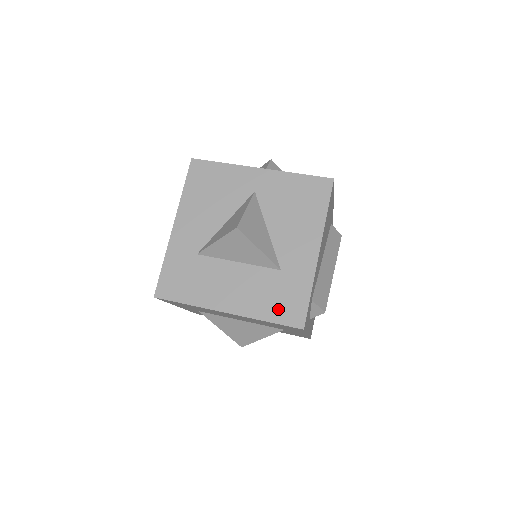
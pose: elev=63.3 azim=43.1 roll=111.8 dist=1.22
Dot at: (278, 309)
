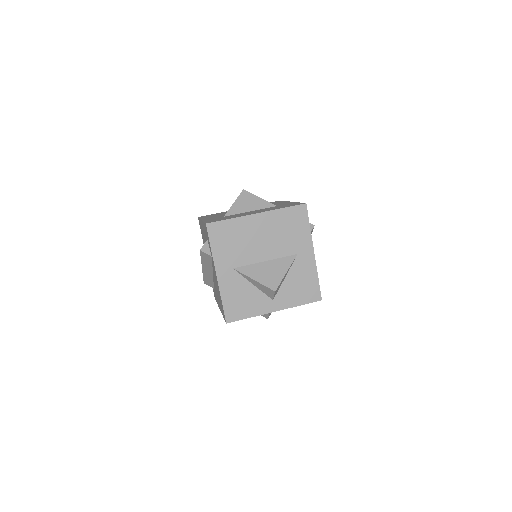
Dot at: (286, 206)
